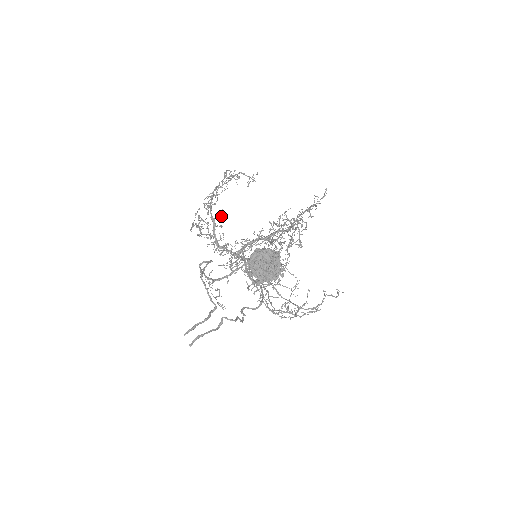
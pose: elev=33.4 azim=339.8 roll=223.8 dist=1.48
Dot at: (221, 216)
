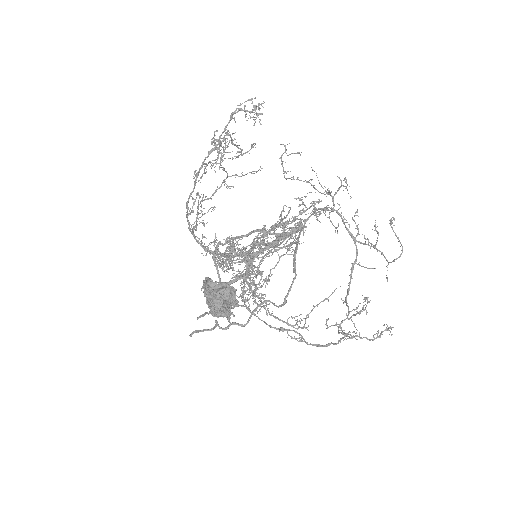
Dot at: occluded
